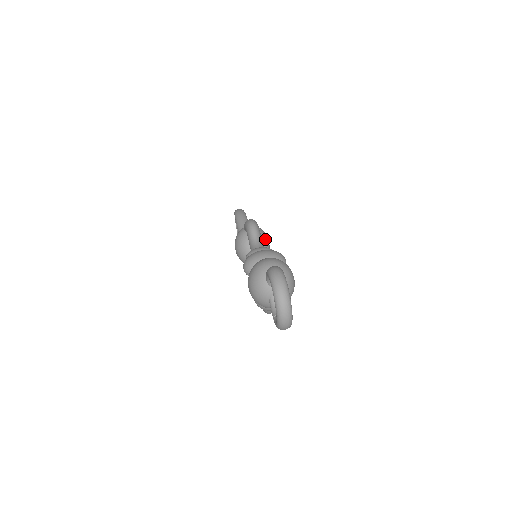
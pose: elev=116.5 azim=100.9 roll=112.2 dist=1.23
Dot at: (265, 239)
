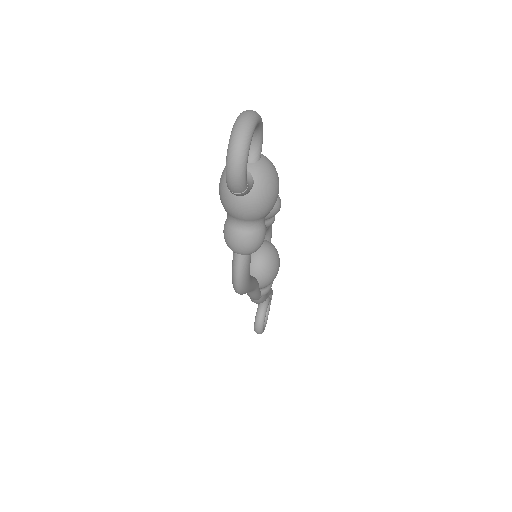
Dot at: (275, 253)
